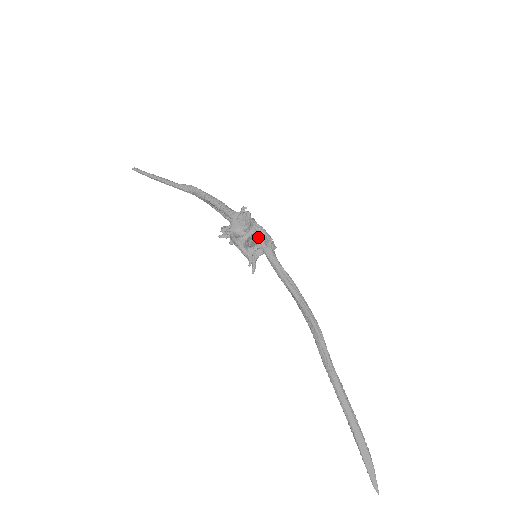
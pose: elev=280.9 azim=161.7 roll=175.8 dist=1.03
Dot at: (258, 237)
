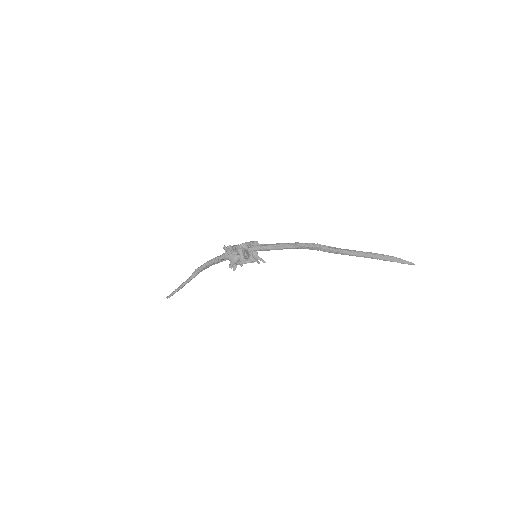
Dot at: (245, 250)
